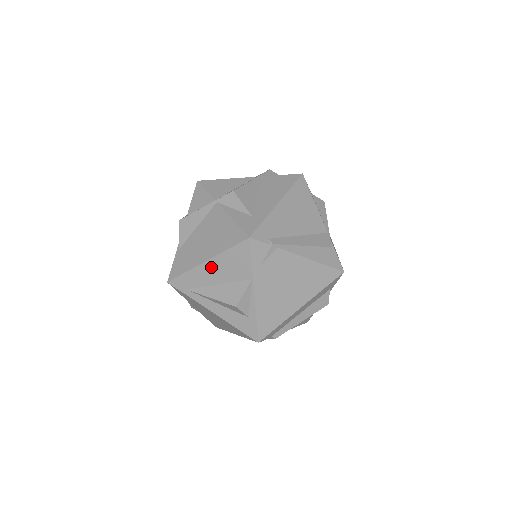
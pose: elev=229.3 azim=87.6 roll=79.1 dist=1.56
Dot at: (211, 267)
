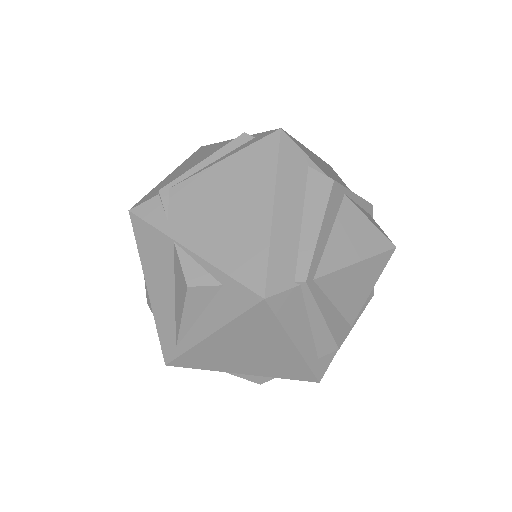
Dot at: (154, 289)
